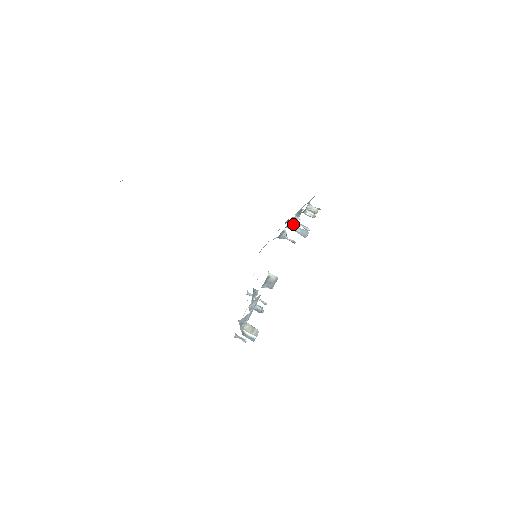
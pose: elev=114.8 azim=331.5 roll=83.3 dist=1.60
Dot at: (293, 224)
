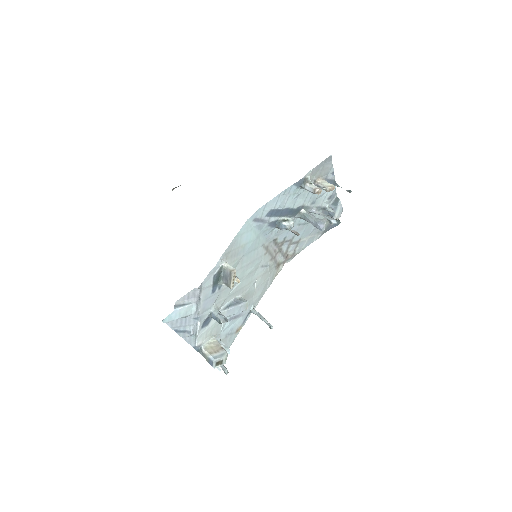
Dot at: (307, 212)
